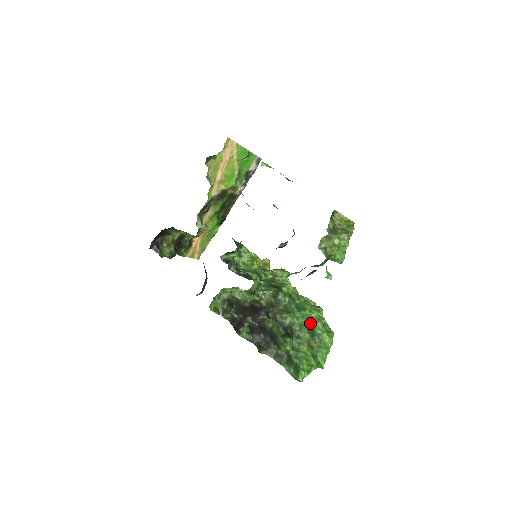
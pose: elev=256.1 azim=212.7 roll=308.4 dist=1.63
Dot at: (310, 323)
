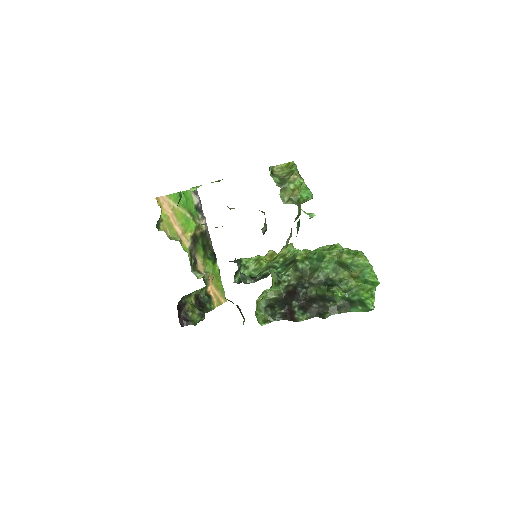
Dot at: (338, 262)
